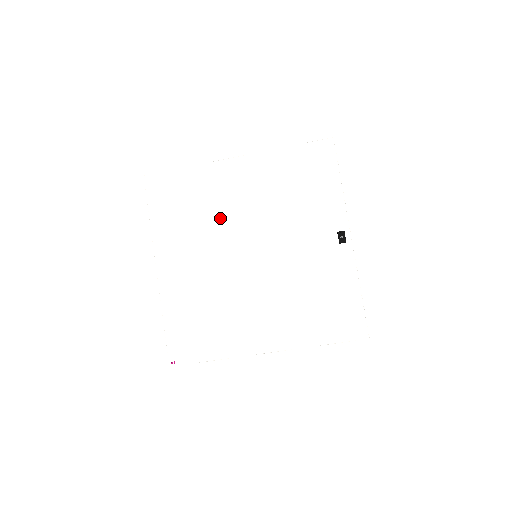
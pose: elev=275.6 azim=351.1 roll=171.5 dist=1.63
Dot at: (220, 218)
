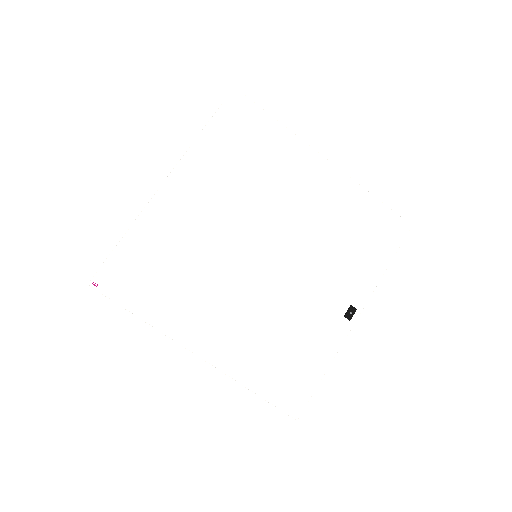
Dot at: (267, 195)
